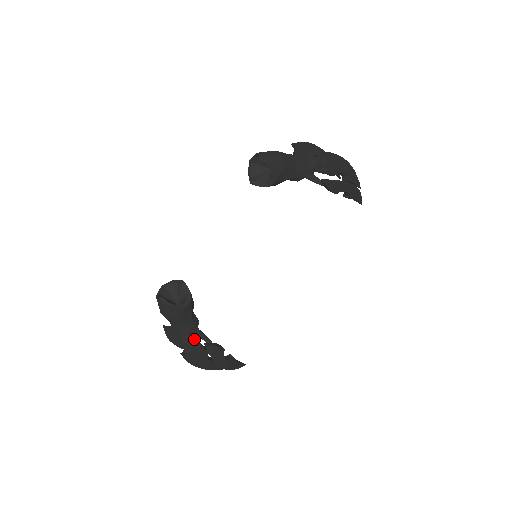
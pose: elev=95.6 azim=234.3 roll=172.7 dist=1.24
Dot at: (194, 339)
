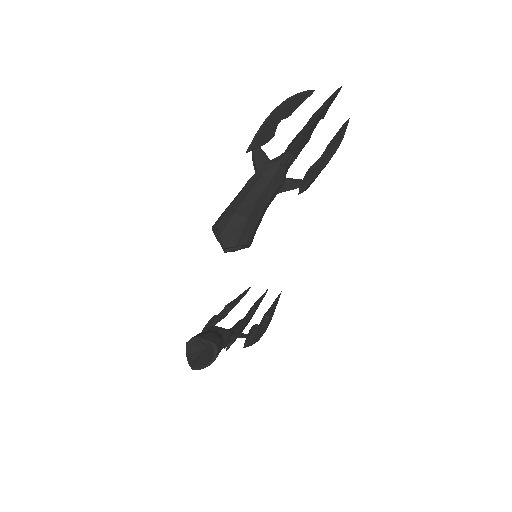
Dot at: occluded
